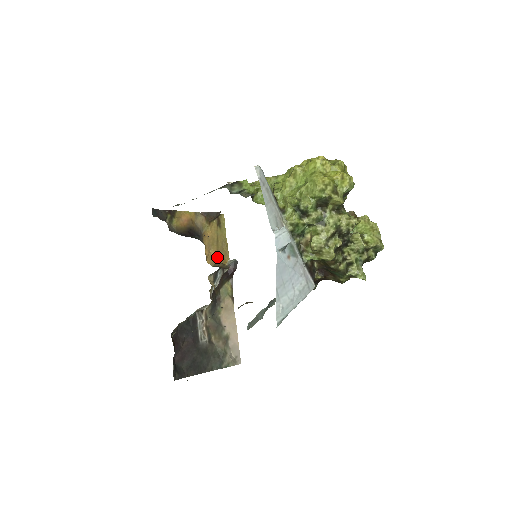
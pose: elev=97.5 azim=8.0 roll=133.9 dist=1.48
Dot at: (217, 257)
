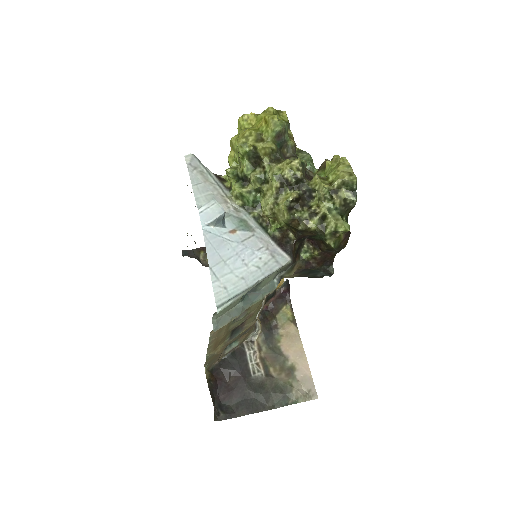
Dot at: occluded
